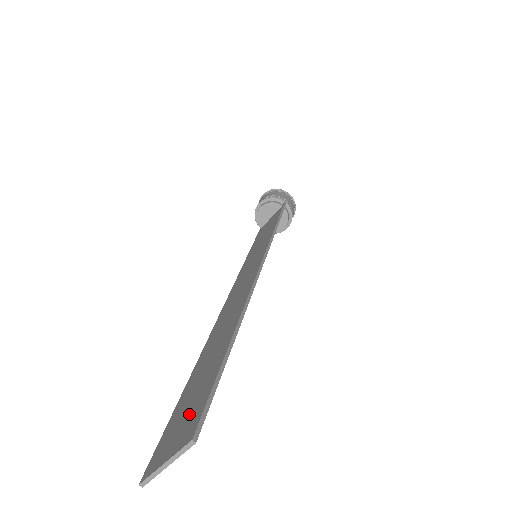
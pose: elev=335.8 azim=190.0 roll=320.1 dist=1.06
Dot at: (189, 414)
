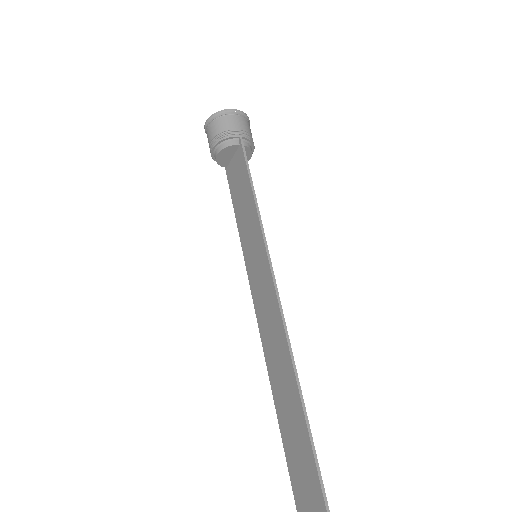
Dot at: out of frame
